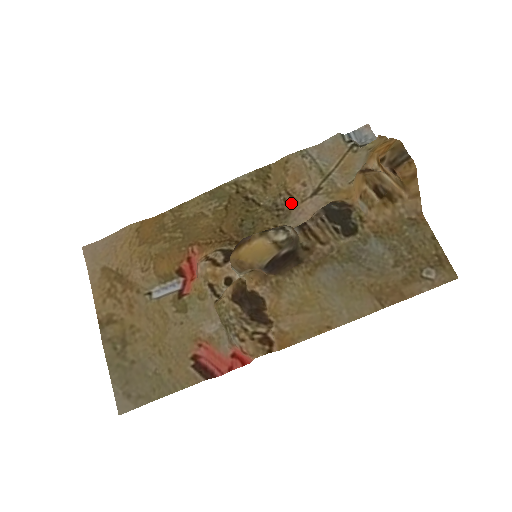
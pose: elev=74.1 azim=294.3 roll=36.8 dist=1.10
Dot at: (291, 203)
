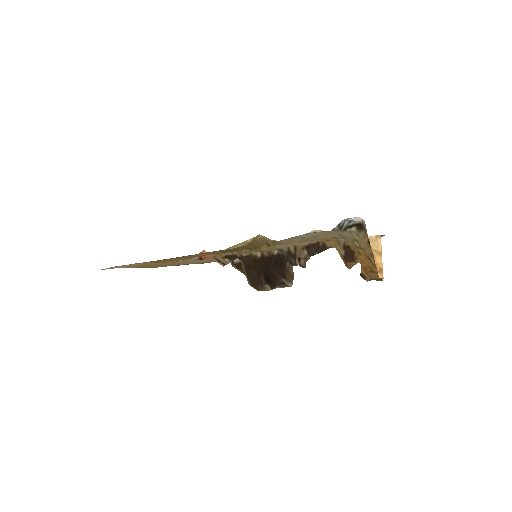
Dot at: occluded
